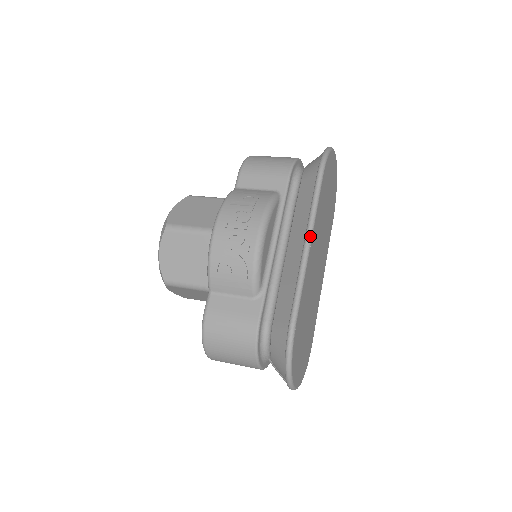
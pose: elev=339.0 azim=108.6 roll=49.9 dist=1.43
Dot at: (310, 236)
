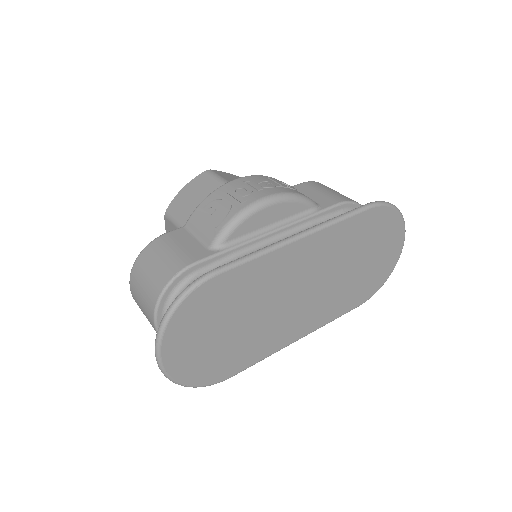
Dot at: (307, 232)
